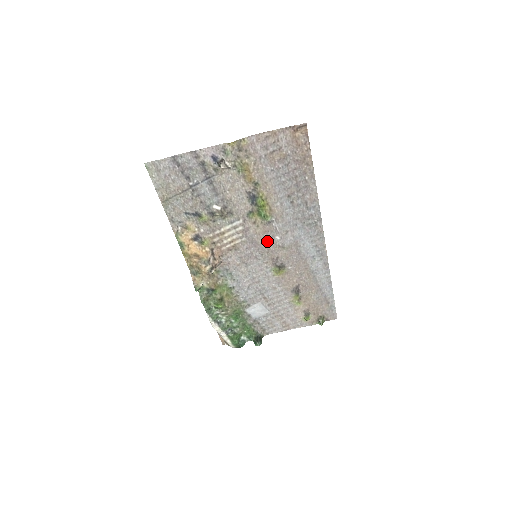
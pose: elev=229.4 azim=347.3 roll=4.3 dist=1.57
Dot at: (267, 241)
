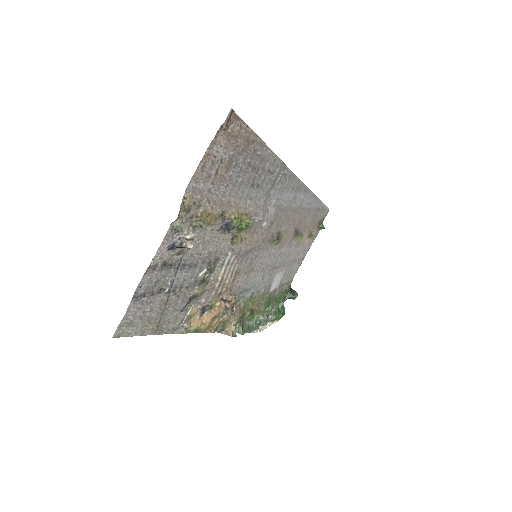
Dot at: (258, 237)
